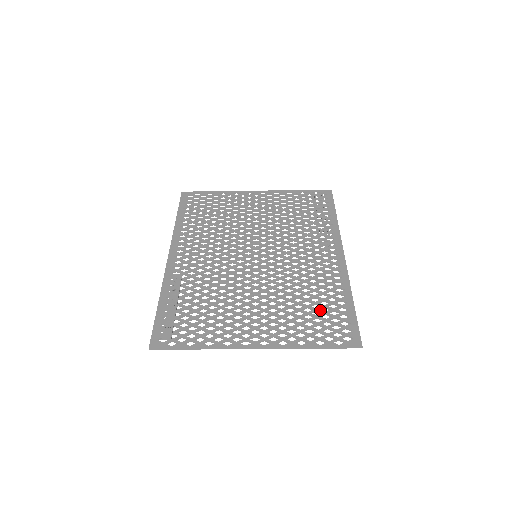
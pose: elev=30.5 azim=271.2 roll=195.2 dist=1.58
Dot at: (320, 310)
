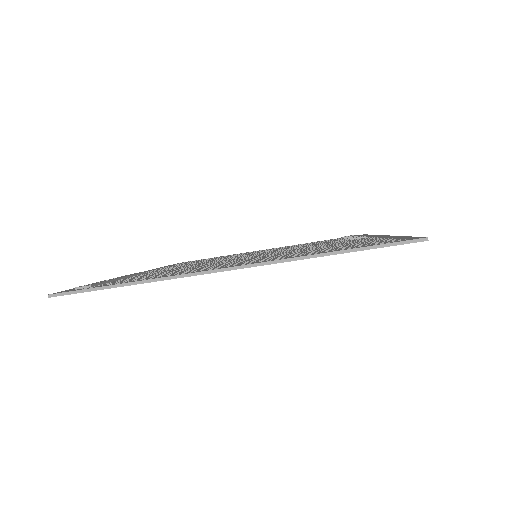
Dot at: (347, 245)
